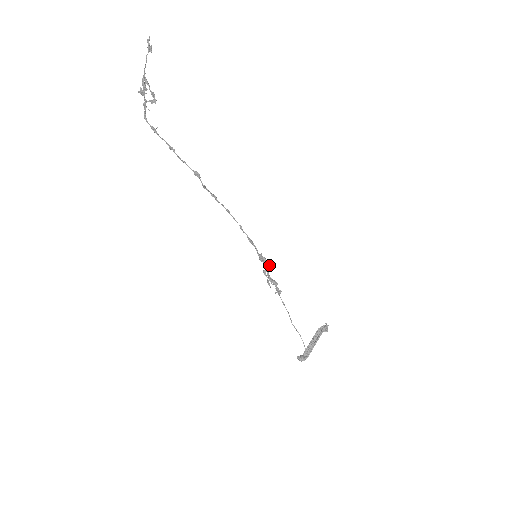
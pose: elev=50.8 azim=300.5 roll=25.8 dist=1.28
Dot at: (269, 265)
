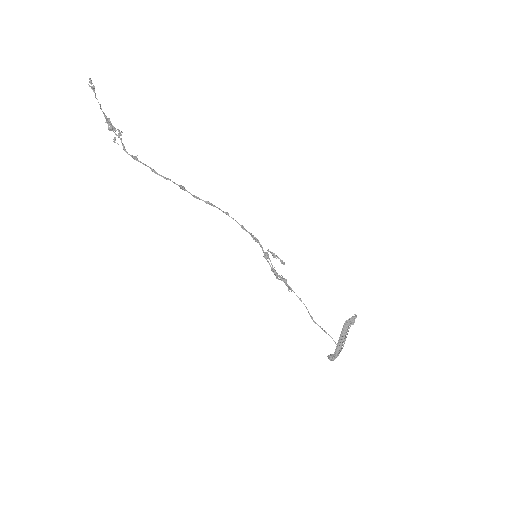
Dot at: (280, 260)
